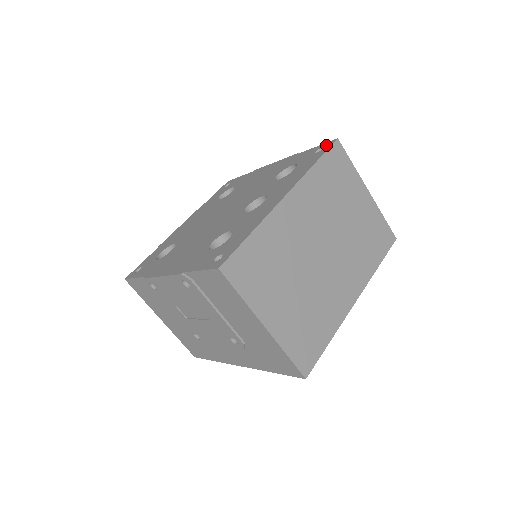
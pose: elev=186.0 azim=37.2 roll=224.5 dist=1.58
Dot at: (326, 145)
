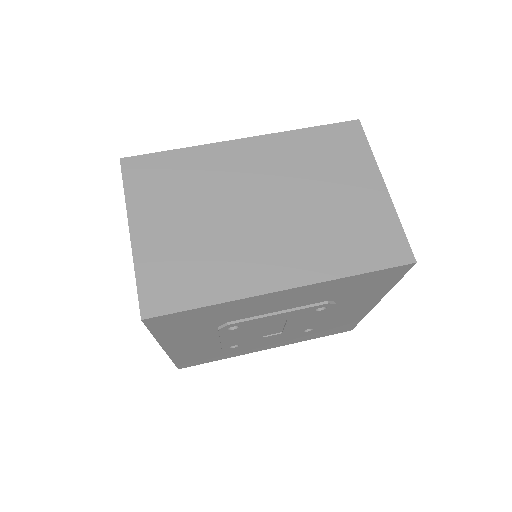
Dot at: occluded
